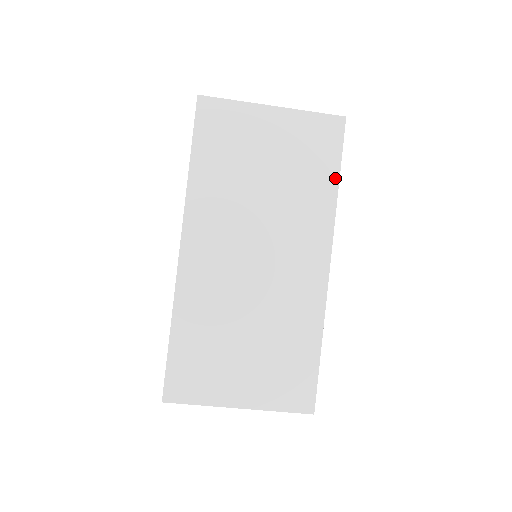
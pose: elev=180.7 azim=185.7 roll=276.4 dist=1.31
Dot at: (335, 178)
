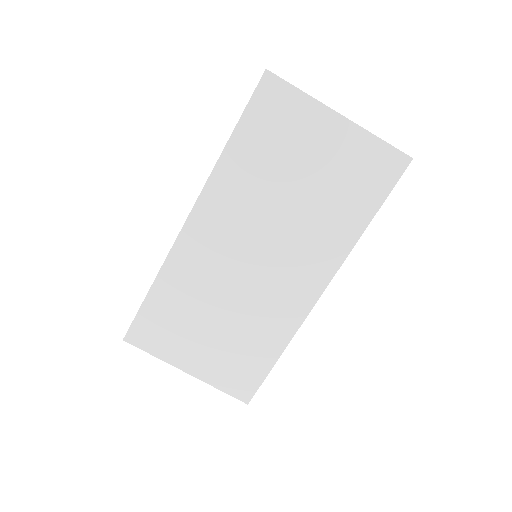
Dot at: (368, 217)
